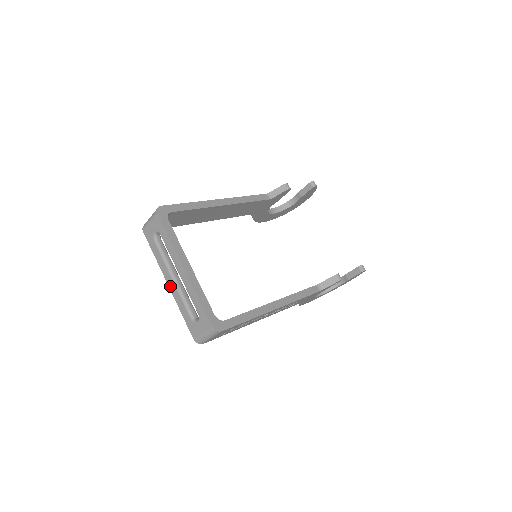
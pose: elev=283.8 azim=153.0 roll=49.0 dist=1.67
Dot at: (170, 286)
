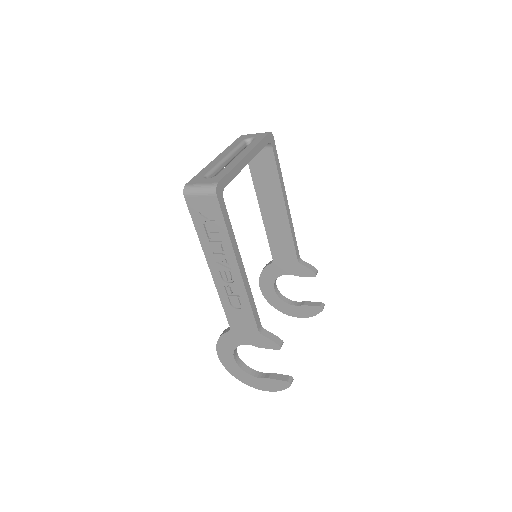
Dot at: (217, 158)
